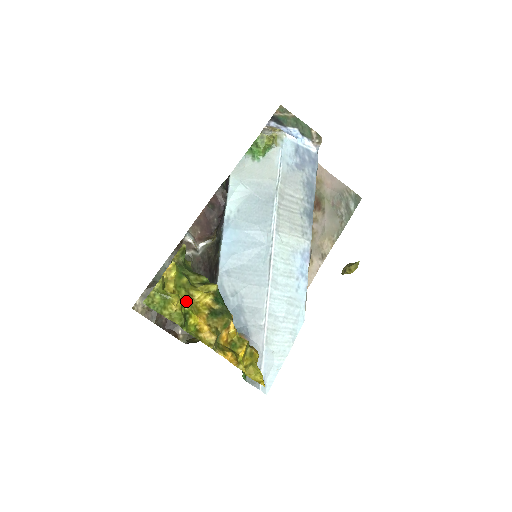
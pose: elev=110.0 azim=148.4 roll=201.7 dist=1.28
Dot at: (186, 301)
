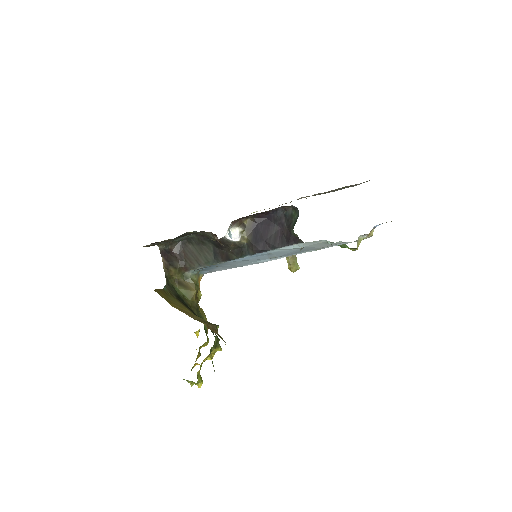
Dot at: occluded
